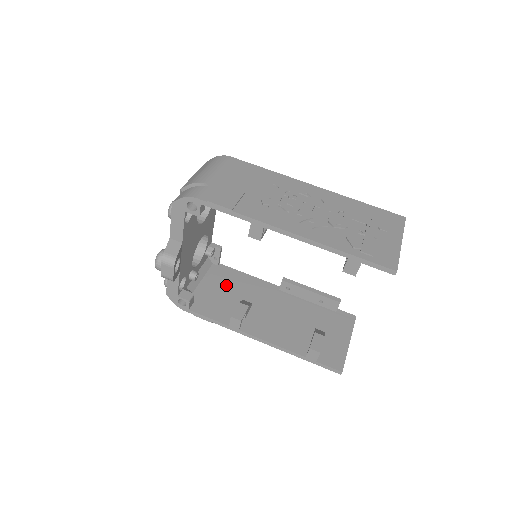
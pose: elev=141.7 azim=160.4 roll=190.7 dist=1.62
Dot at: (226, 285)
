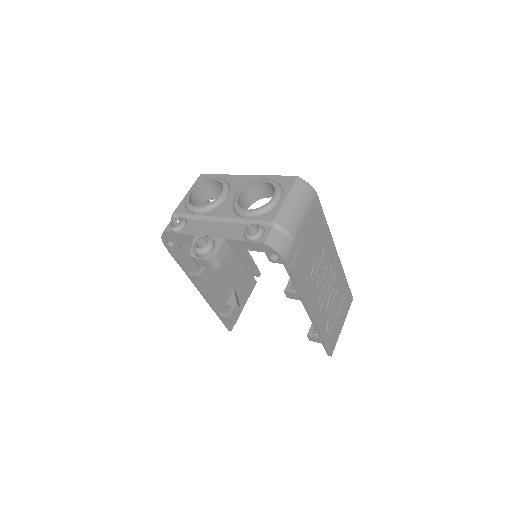
Dot at: occluded
